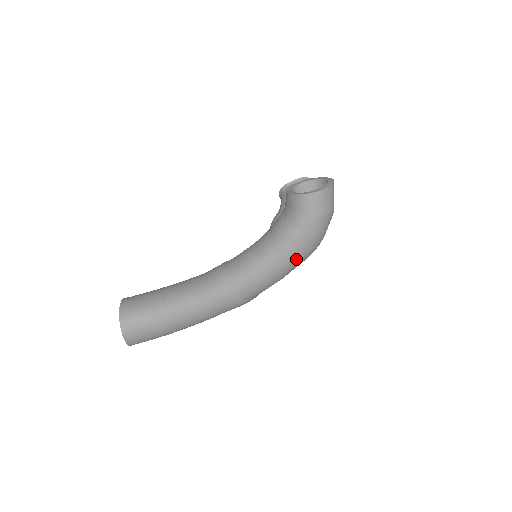
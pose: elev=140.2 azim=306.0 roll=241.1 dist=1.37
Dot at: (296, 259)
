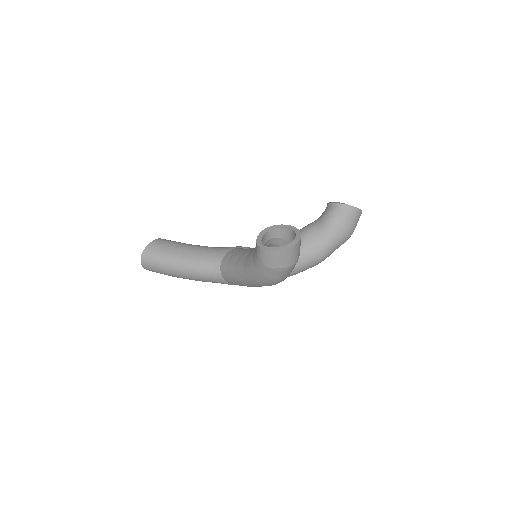
Dot at: (256, 283)
